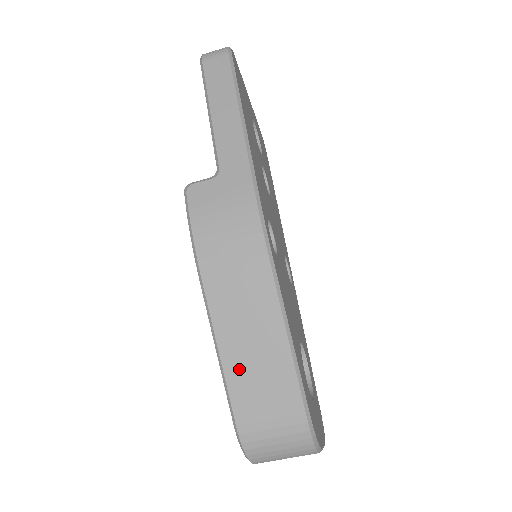
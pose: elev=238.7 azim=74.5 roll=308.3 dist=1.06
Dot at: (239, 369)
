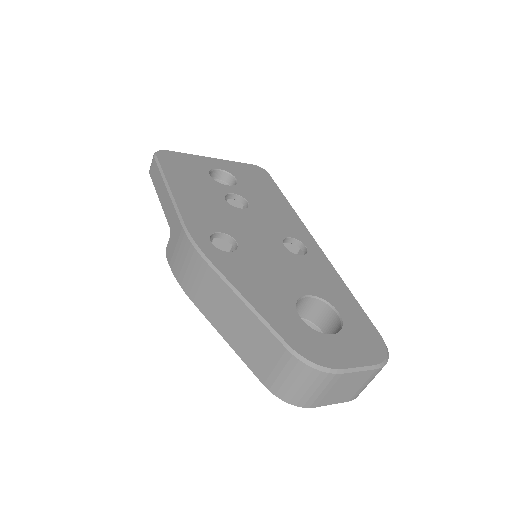
Dot at: (239, 344)
